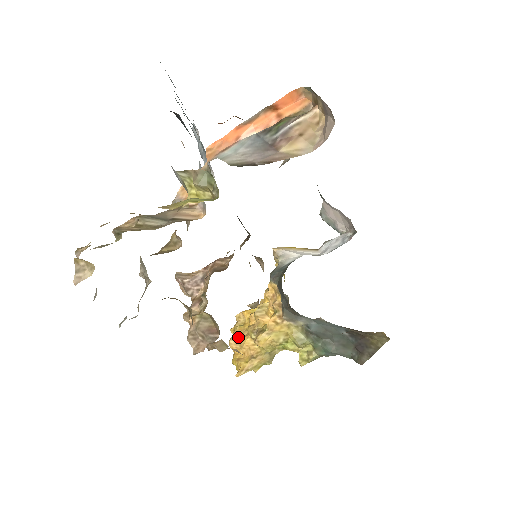
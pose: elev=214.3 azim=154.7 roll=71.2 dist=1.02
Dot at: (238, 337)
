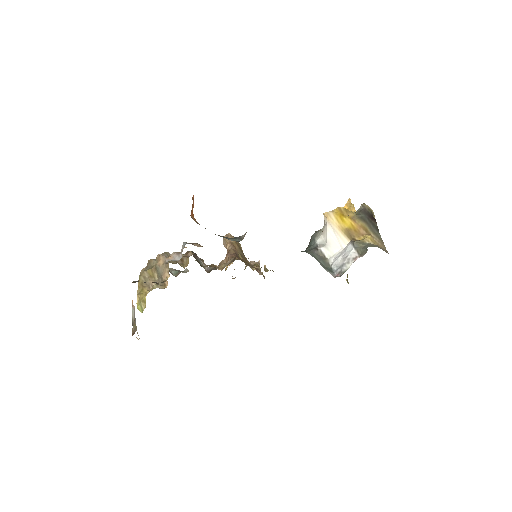
Dot at: occluded
